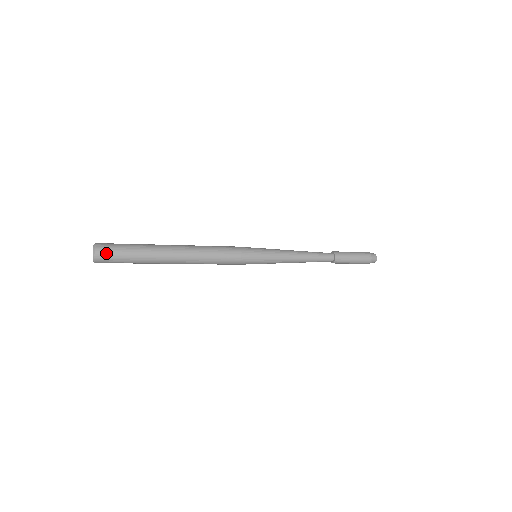
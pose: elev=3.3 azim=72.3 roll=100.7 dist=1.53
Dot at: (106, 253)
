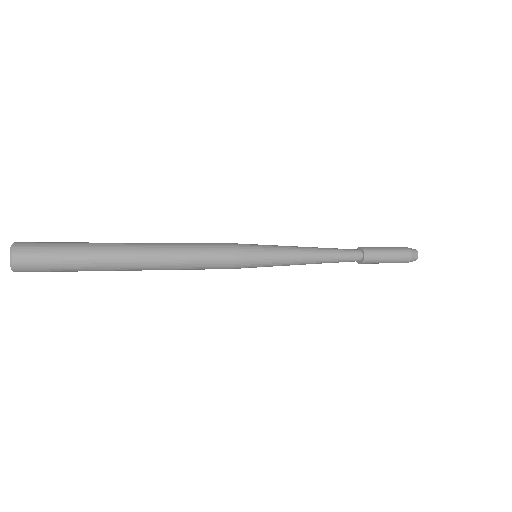
Dot at: (31, 250)
